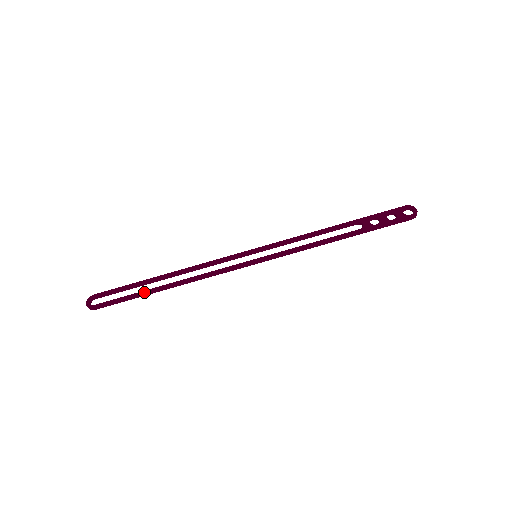
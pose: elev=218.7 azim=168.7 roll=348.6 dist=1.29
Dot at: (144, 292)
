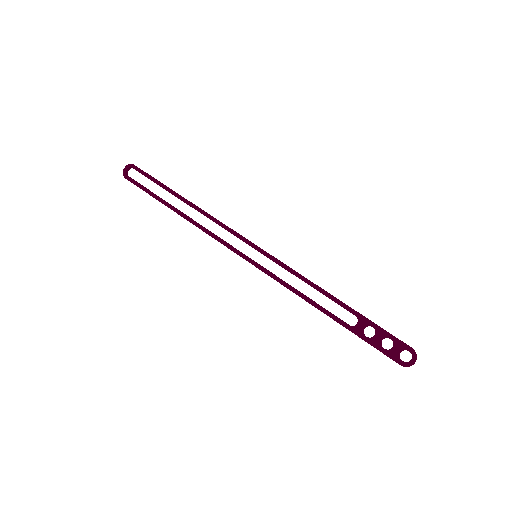
Dot at: (162, 201)
